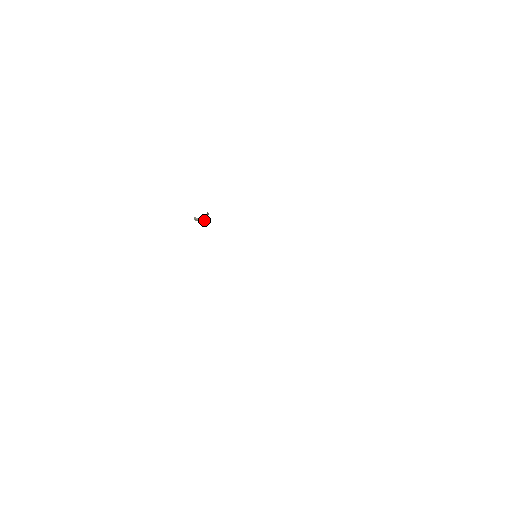
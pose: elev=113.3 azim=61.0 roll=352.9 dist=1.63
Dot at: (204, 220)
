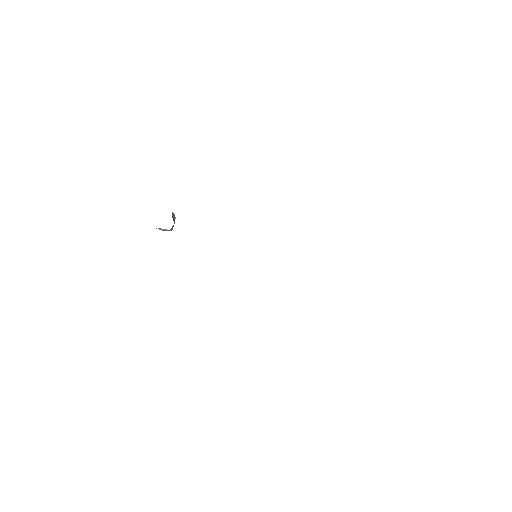
Dot at: occluded
